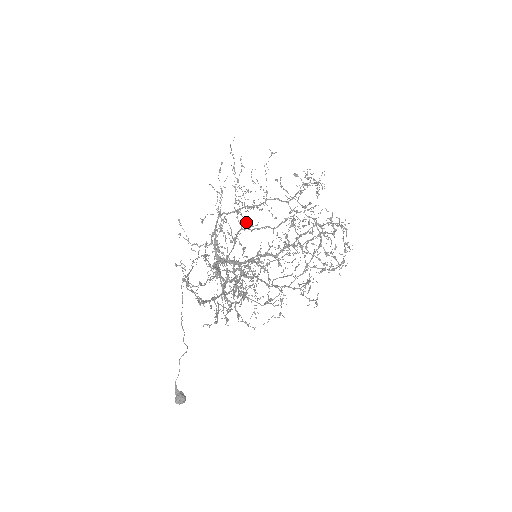
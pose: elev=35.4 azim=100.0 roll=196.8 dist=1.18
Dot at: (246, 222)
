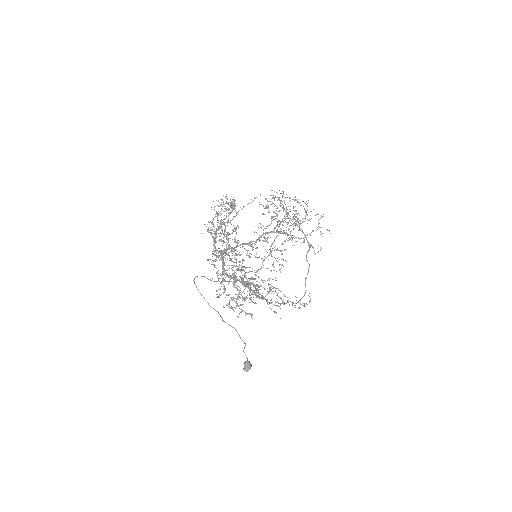
Dot at: occluded
